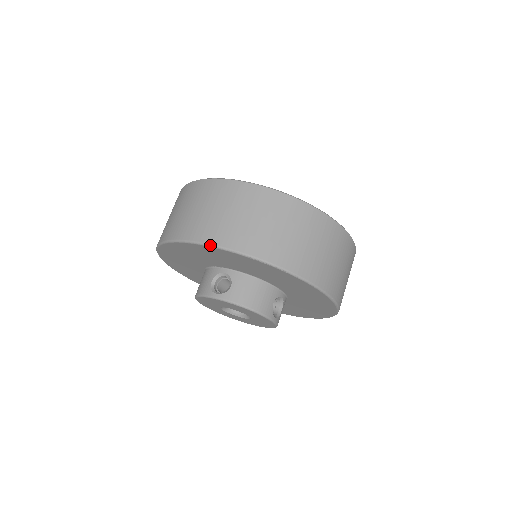
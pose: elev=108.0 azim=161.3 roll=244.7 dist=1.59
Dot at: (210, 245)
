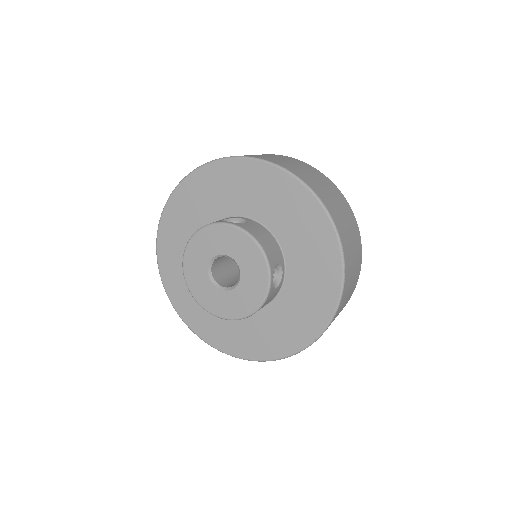
Dot at: (259, 158)
